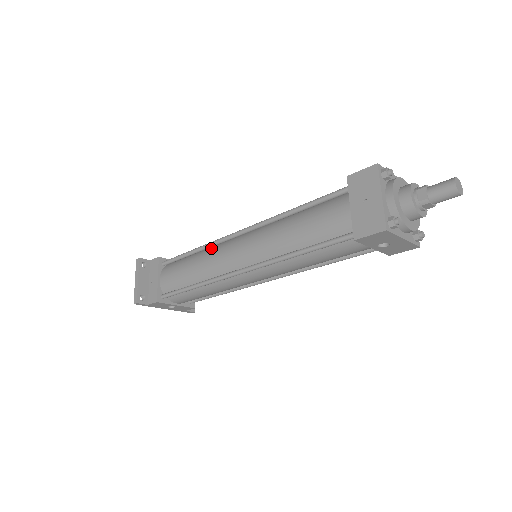
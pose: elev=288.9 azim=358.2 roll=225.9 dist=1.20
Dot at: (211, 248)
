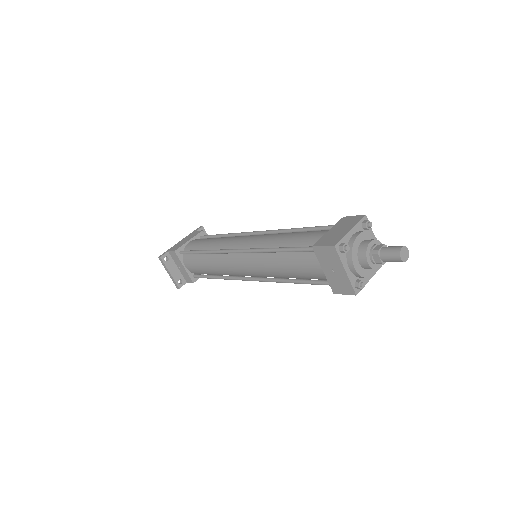
Dot at: (217, 254)
